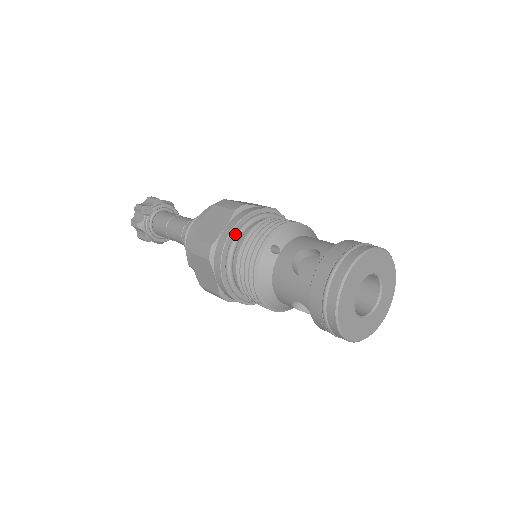
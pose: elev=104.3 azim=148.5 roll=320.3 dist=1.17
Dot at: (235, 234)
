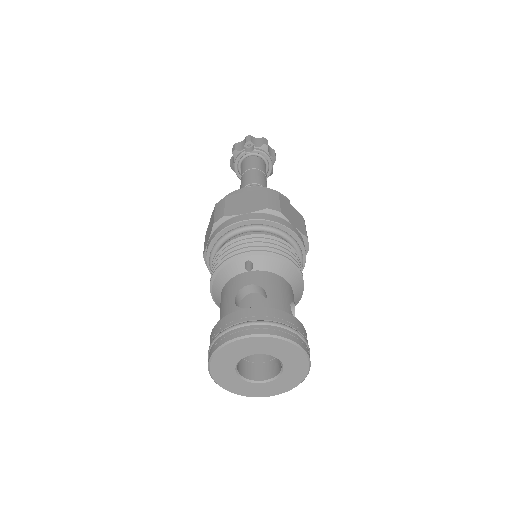
Dot at: (244, 225)
